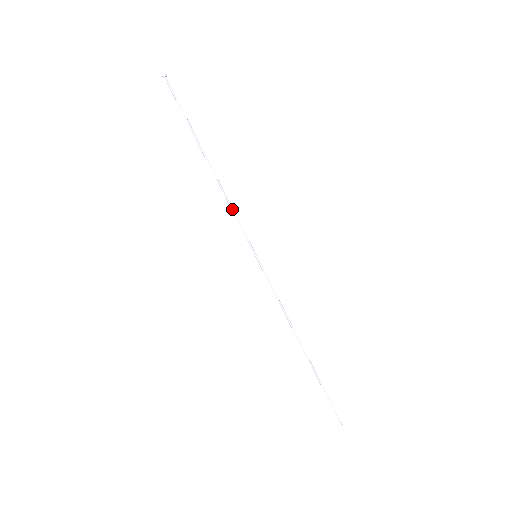
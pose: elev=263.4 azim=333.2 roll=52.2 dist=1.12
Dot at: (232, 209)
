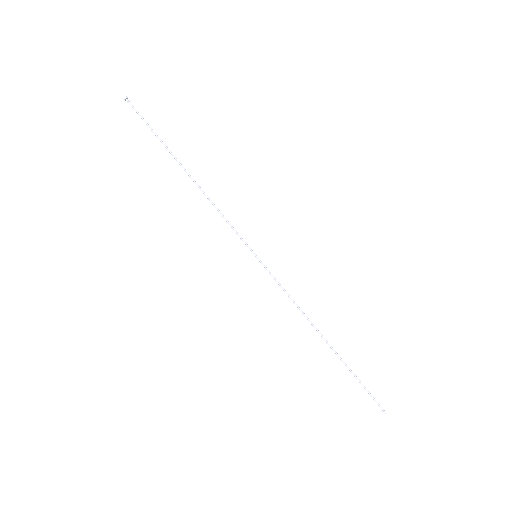
Dot at: (222, 214)
